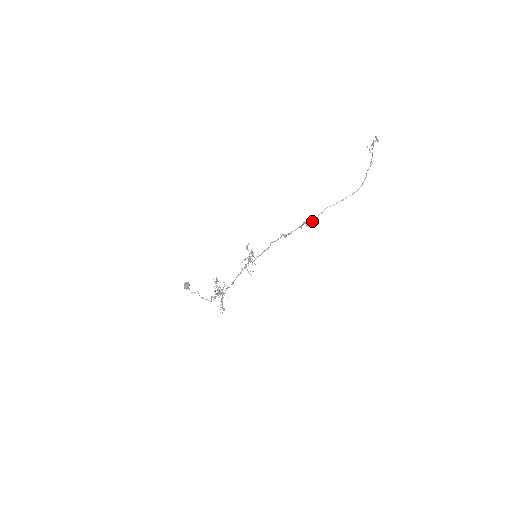
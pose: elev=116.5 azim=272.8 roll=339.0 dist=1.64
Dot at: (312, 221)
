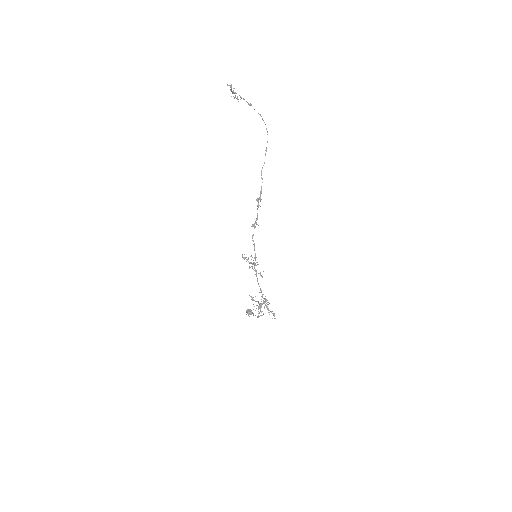
Dot at: (260, 193)
